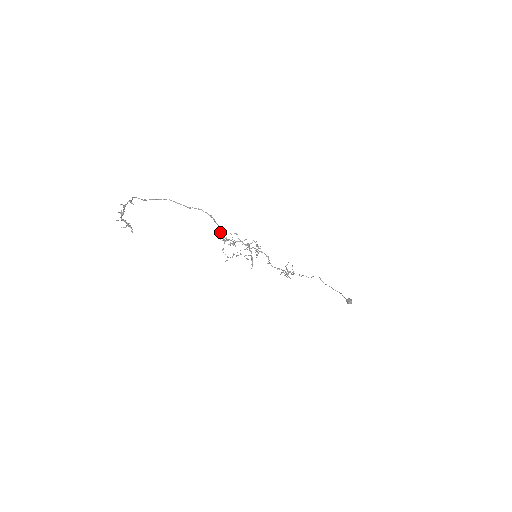
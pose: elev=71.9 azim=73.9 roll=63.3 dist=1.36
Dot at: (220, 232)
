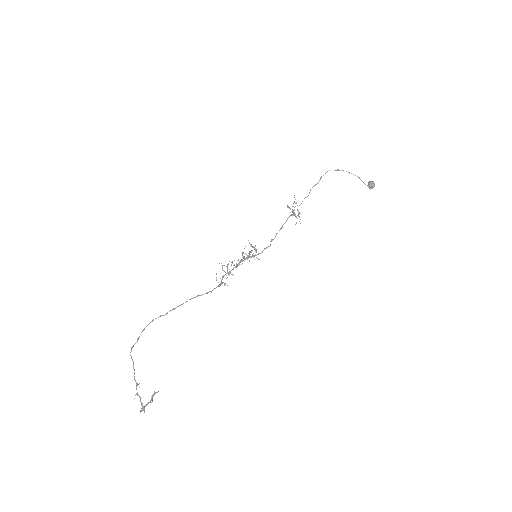
Dot at: occluded
